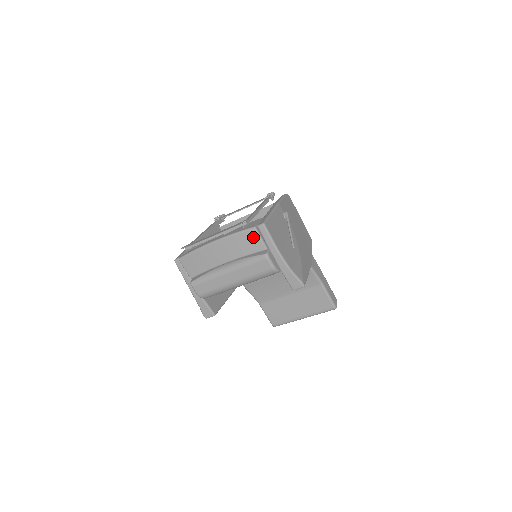
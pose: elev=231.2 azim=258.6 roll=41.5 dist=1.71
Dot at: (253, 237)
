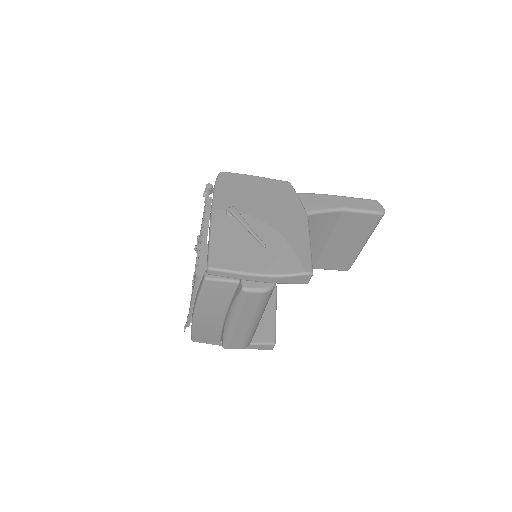
Dot at: (215, 286)
